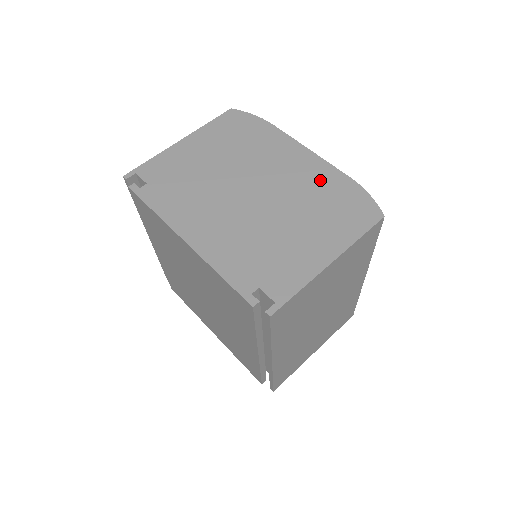
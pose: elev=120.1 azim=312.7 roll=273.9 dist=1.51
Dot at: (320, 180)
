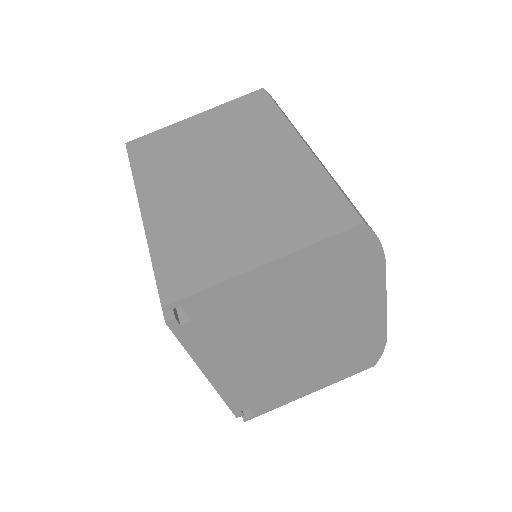
Dot at: (364, 335)
